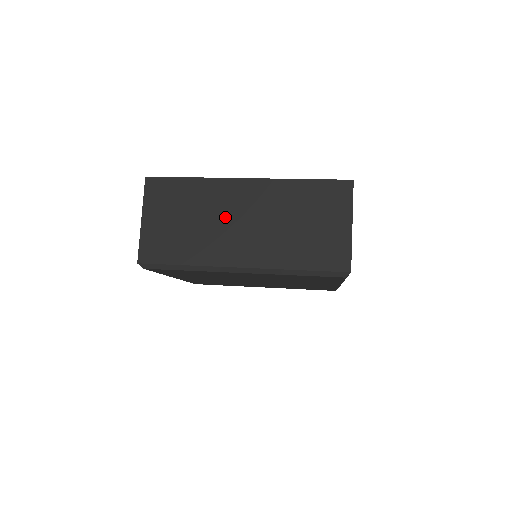
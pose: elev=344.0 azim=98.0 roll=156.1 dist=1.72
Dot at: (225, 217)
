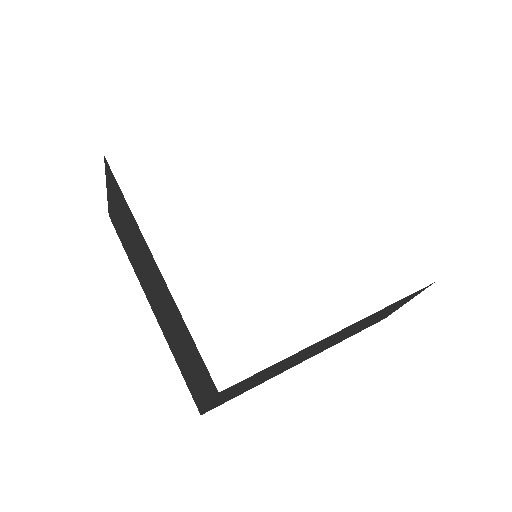
Dot at: (304, 355)
